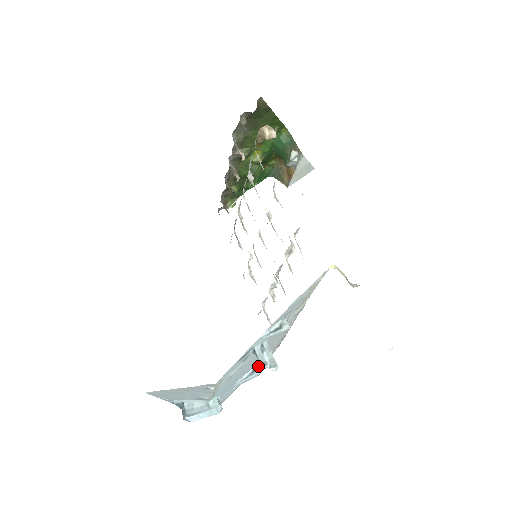
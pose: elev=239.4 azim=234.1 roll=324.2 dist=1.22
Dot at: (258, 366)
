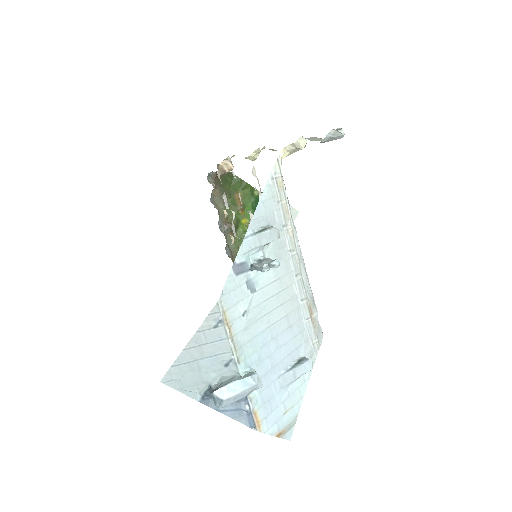
Dot at: (305, 357)
